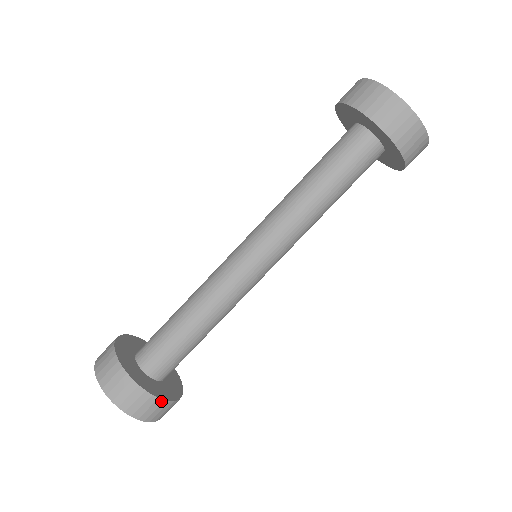
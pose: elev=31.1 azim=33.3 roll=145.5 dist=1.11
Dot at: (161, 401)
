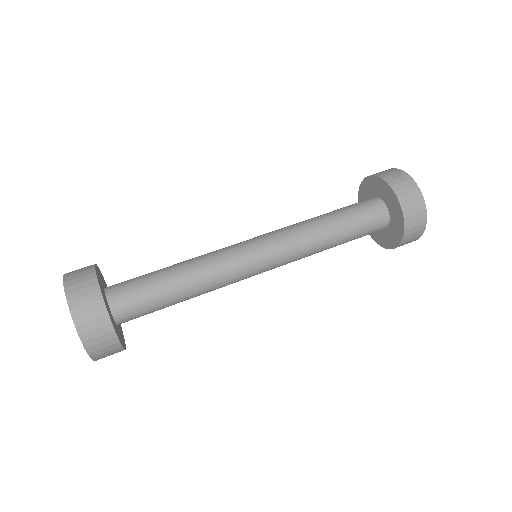
Dot at: (119, 345)
